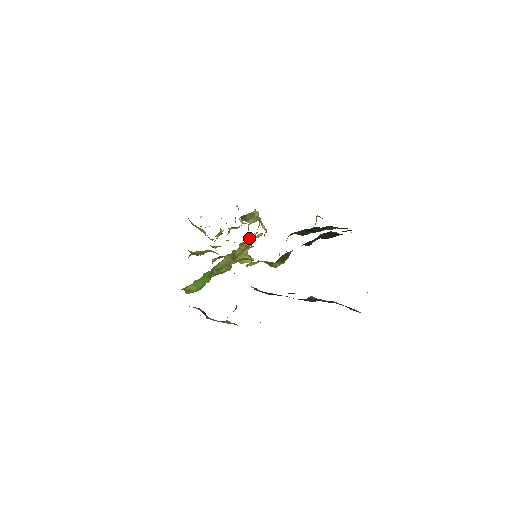
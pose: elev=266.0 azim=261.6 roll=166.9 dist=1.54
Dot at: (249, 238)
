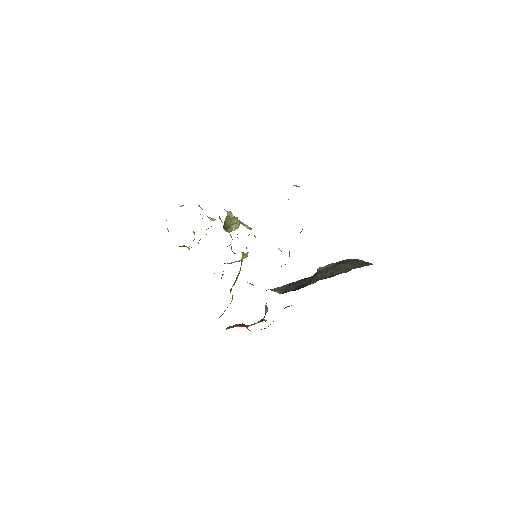
Dot at: occluded
